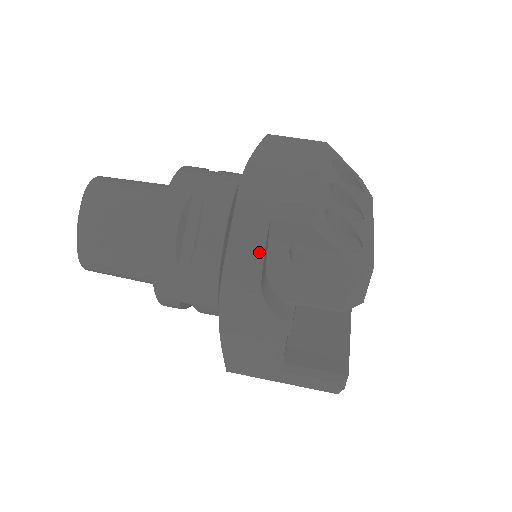
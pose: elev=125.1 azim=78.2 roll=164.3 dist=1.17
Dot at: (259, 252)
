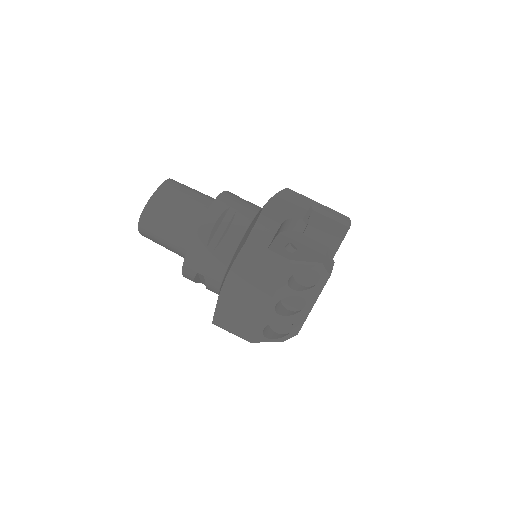
Dot at: occluded
